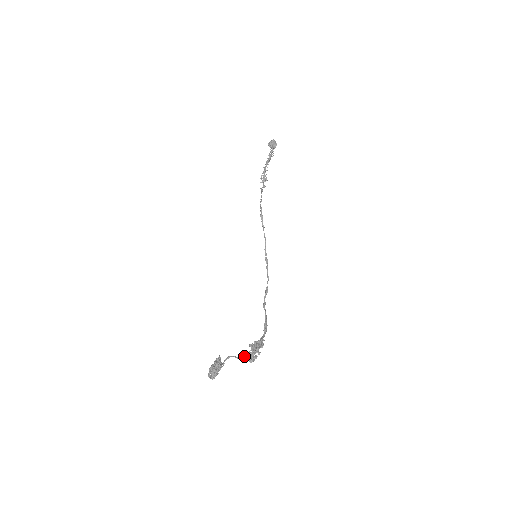
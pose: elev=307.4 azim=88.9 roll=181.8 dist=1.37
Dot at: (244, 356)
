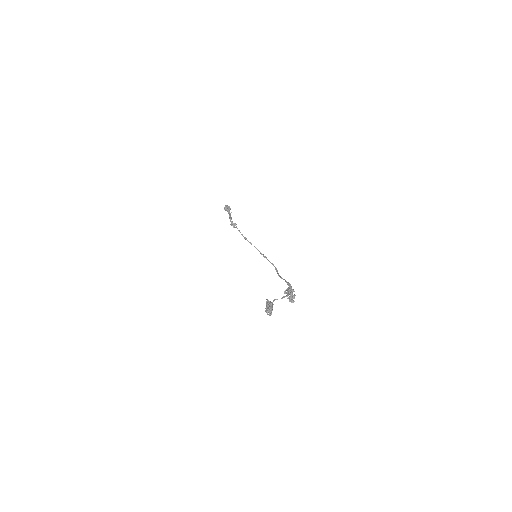
Dot at: (284, 297)
